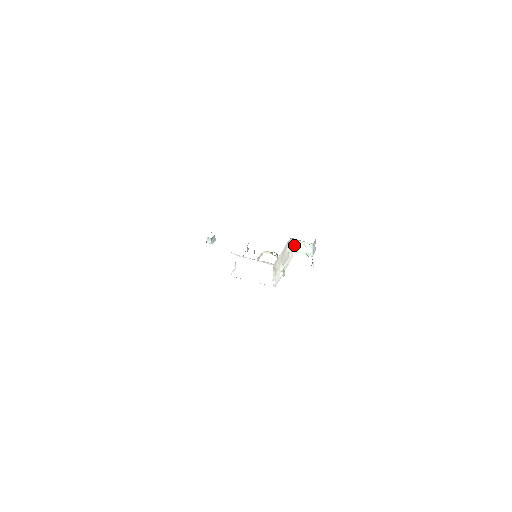
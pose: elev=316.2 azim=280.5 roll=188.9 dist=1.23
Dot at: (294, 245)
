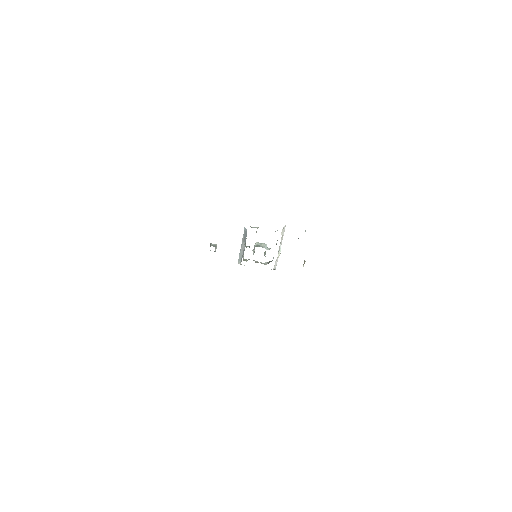
Dot at: occluded
